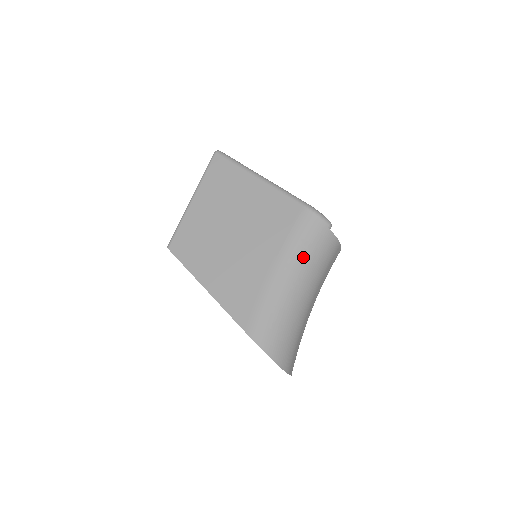
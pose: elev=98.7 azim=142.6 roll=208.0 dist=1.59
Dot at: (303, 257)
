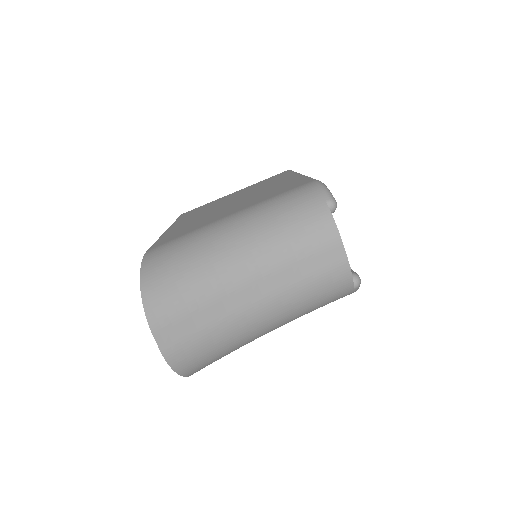
Dot at: (271, 214)
